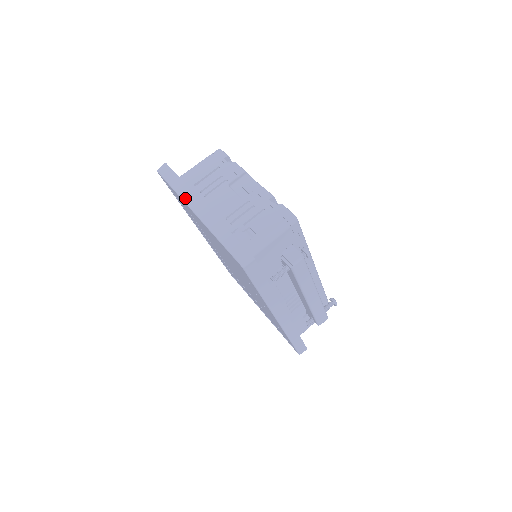
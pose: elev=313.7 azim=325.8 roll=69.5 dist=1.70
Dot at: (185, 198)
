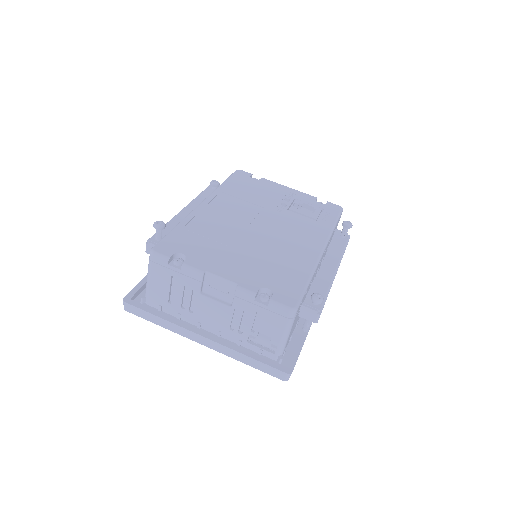
Dot at: (180, 334)
